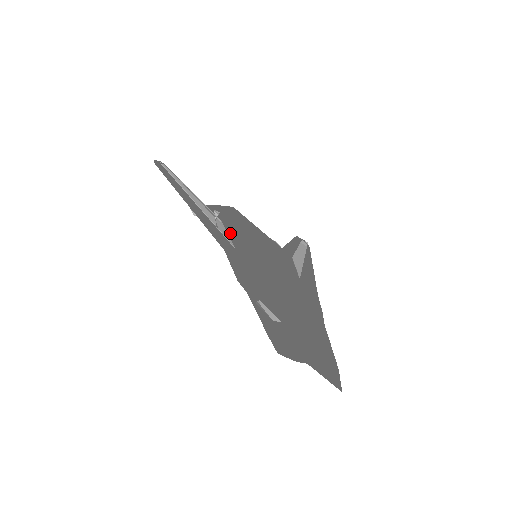
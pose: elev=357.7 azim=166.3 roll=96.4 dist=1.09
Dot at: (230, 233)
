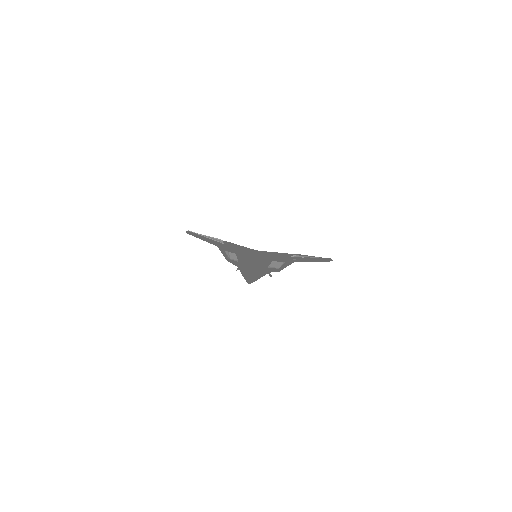
Dot at: (227, 243)
